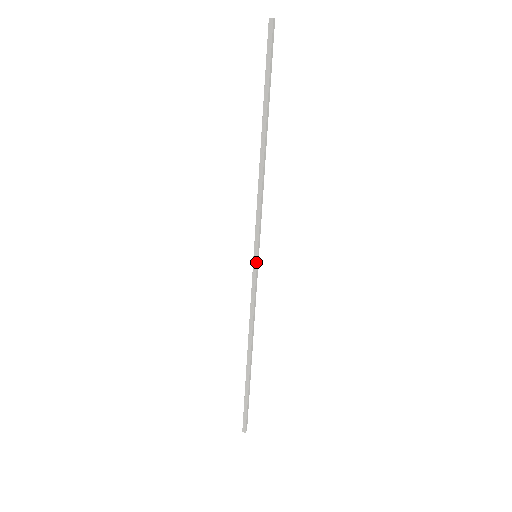
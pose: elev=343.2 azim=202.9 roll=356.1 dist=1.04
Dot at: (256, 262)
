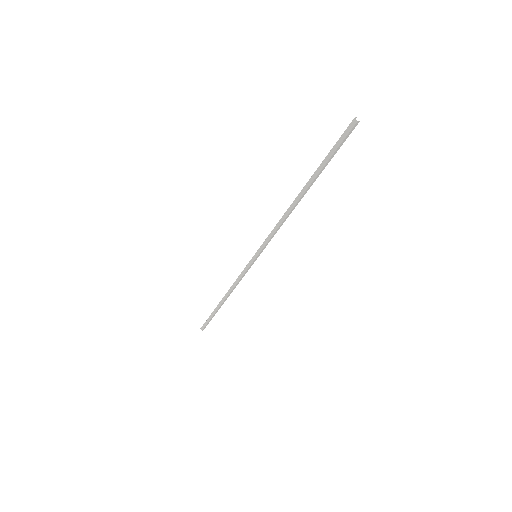
Dot at: (254, 260)
